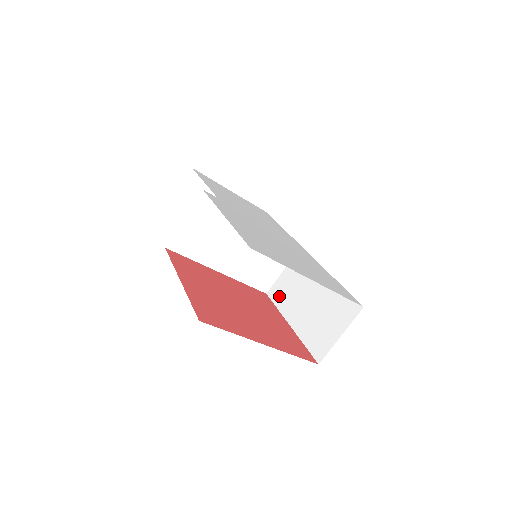
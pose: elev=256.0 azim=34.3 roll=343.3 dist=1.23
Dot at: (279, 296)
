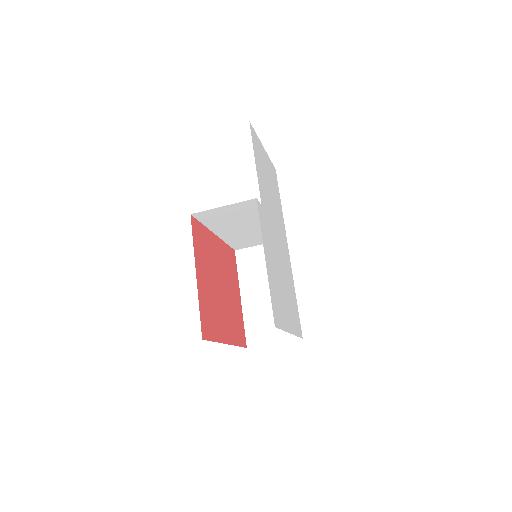
Dot at: (245, 264)
